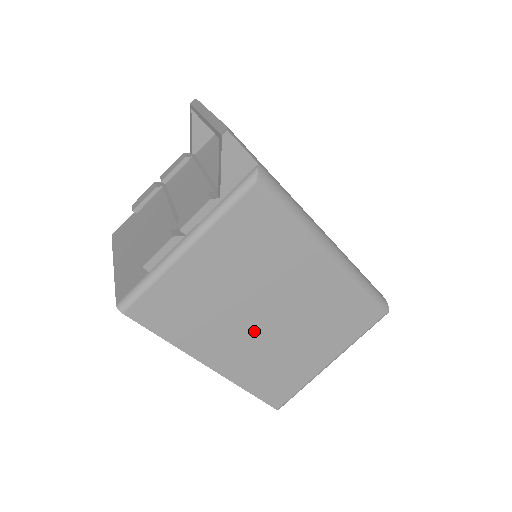
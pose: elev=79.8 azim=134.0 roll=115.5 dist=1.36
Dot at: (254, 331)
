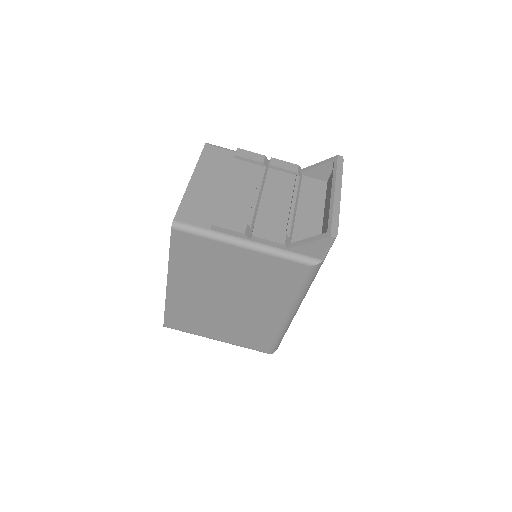
Dot at: (210, 297)
